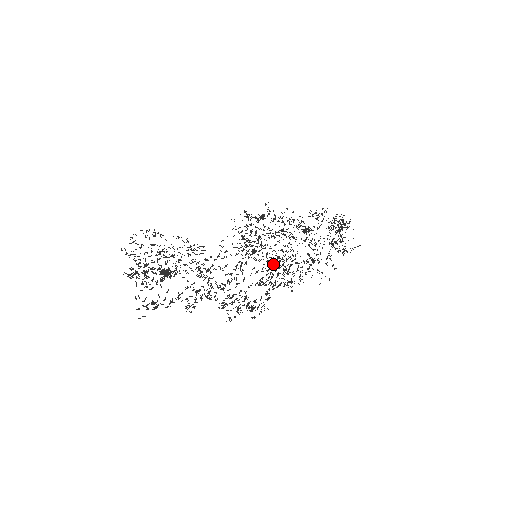
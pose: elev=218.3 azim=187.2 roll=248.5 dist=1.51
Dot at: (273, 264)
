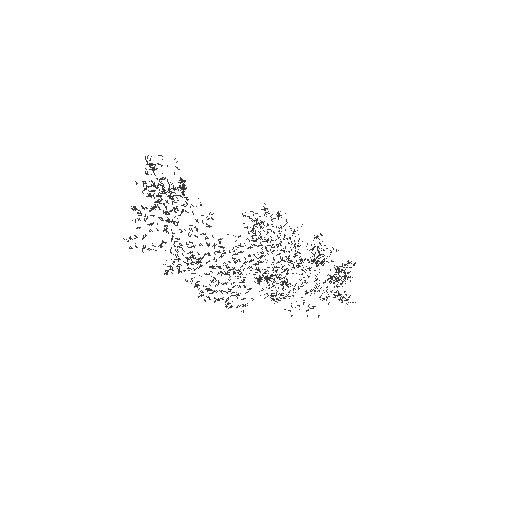
Dot at: occluded
